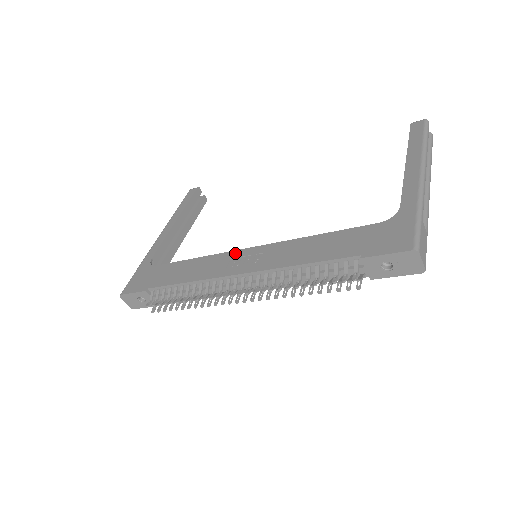
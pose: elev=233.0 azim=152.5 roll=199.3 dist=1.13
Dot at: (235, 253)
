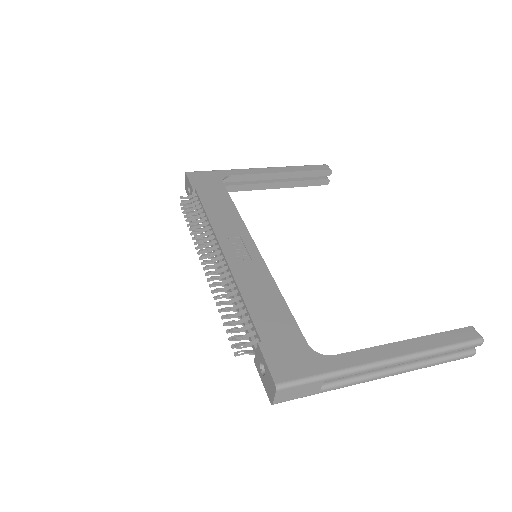
Dot at: (248, 238)
